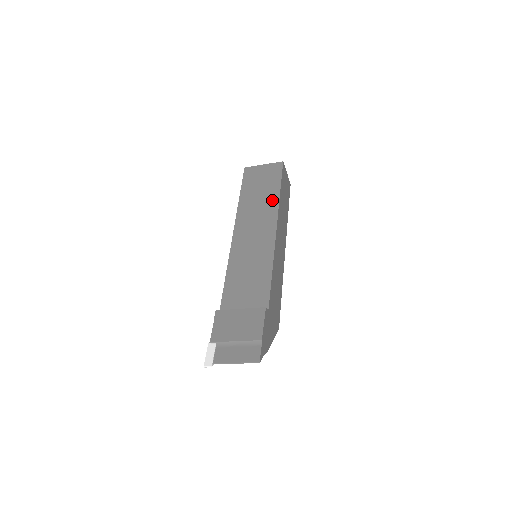
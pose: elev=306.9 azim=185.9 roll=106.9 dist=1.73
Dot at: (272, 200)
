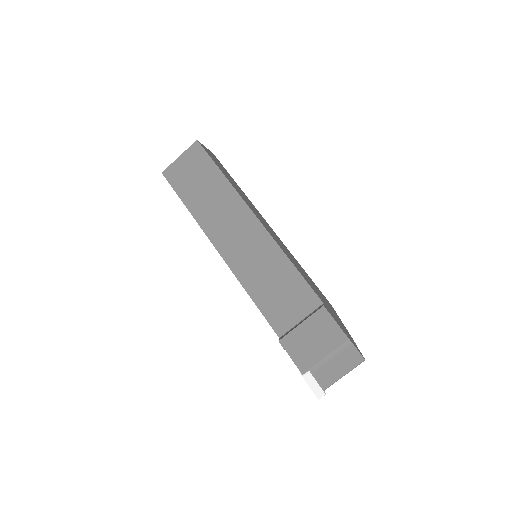
Dot at: (225, 191)
